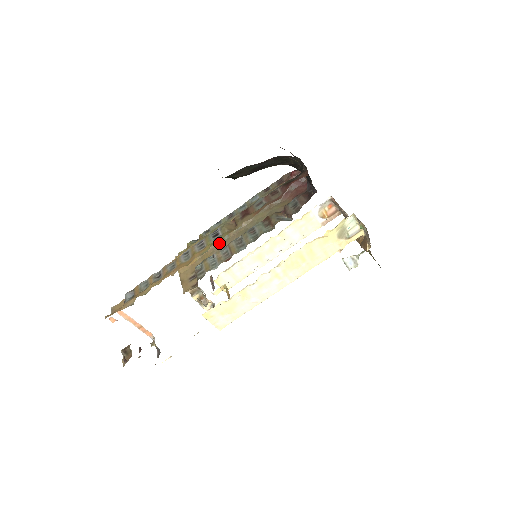
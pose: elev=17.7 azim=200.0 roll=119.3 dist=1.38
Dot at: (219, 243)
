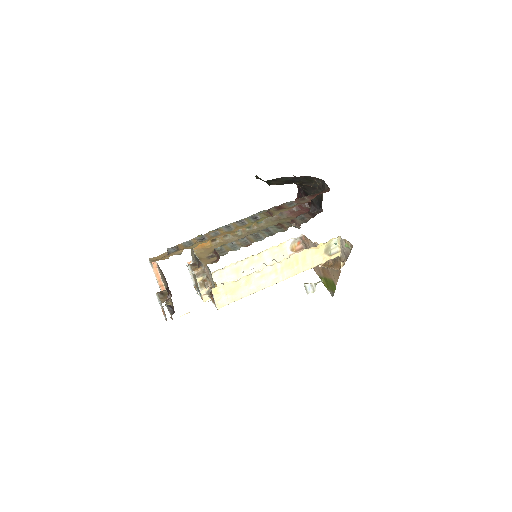
Dot at: (234, 236)
